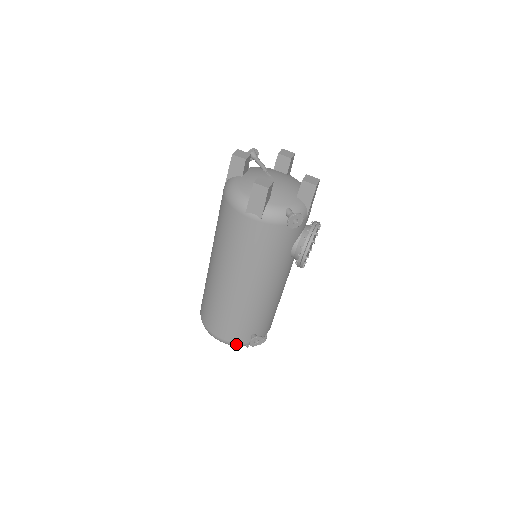
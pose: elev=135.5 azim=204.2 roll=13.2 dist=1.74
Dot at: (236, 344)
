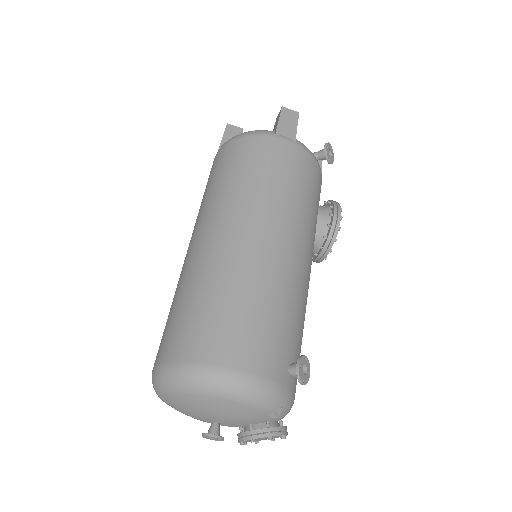
Dot at: (267, 385)
